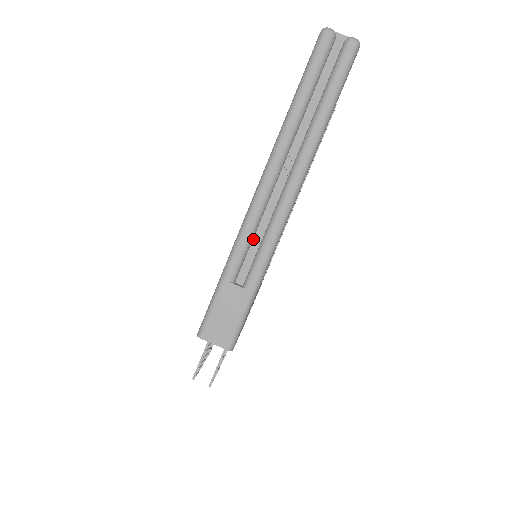
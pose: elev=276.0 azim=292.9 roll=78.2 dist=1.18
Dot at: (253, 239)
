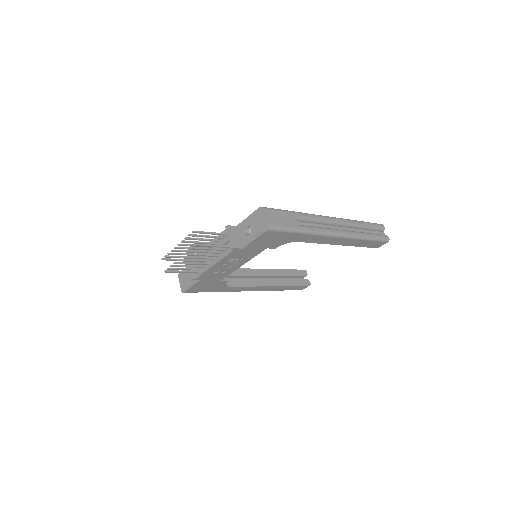
Dot at: (312, 223)
